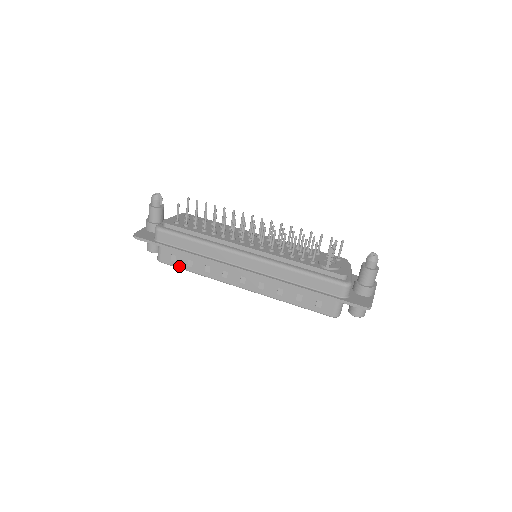
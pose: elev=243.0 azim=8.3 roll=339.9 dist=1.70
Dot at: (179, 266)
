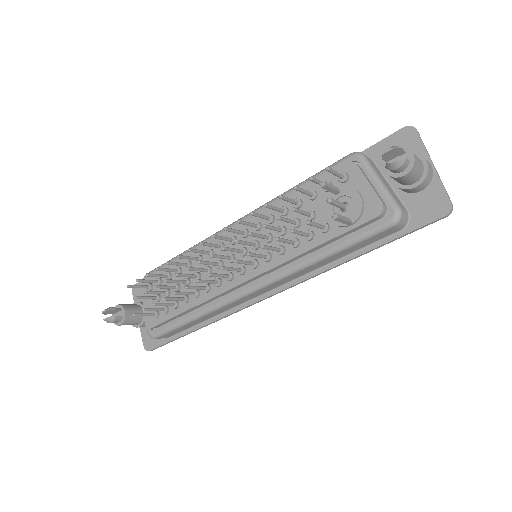
Dot at: occluded
